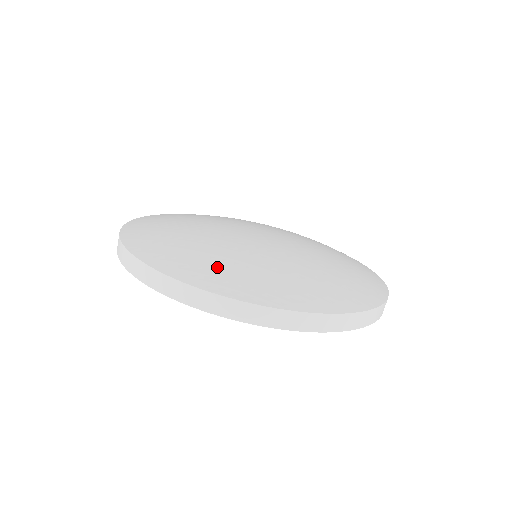
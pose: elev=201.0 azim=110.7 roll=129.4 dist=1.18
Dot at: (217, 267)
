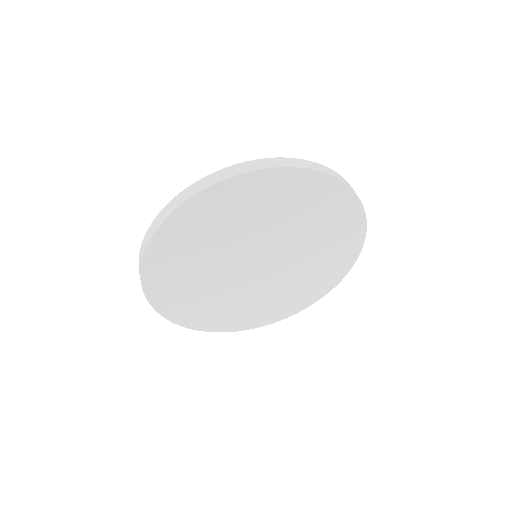
Dot at: occluded
